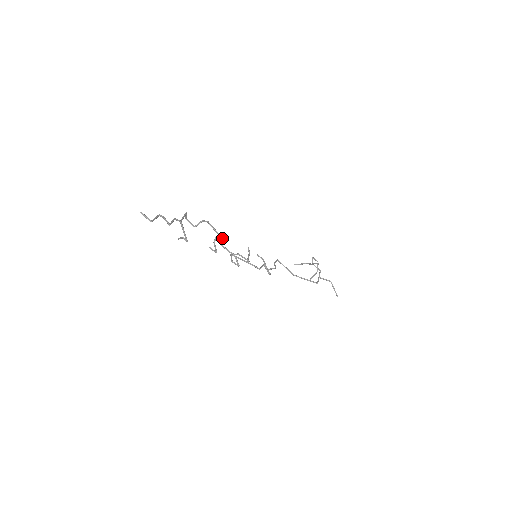
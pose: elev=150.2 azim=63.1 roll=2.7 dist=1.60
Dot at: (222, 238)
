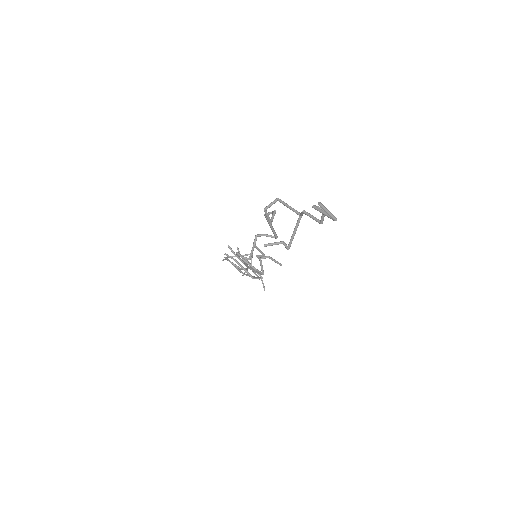
Dot at: (276, 236)
